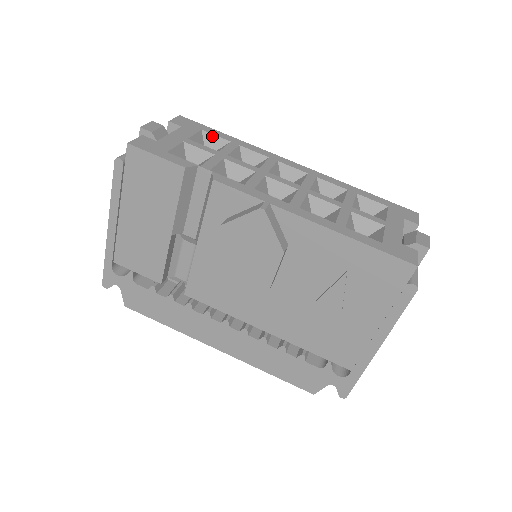
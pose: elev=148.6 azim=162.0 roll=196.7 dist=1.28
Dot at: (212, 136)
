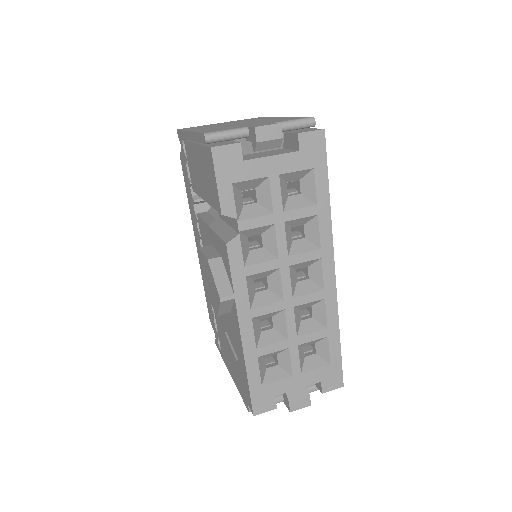
Dot at: (313, 183)
